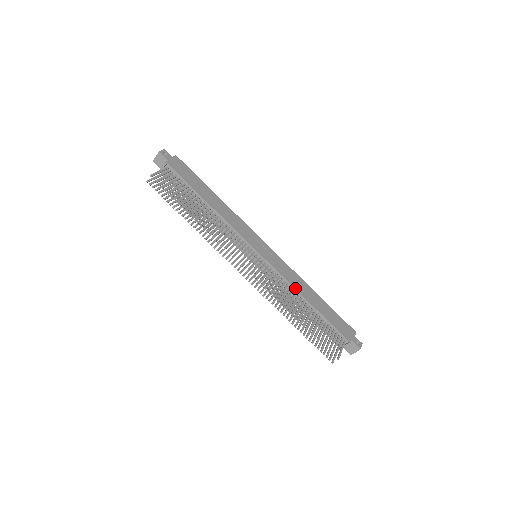
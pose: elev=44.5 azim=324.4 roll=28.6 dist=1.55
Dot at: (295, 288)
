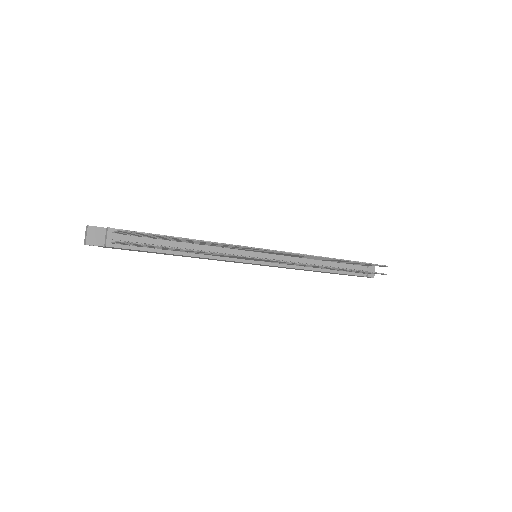
Dot at: (305, 254)
